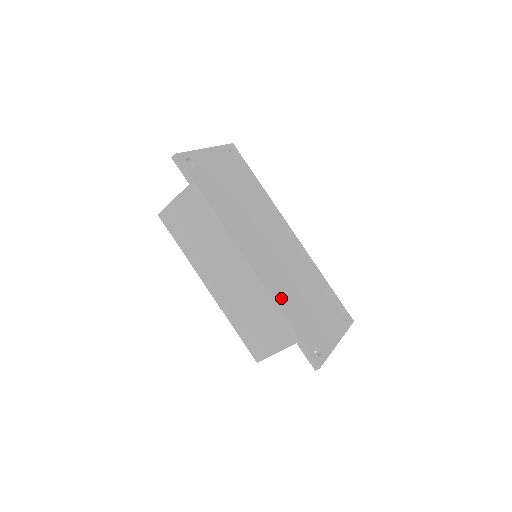
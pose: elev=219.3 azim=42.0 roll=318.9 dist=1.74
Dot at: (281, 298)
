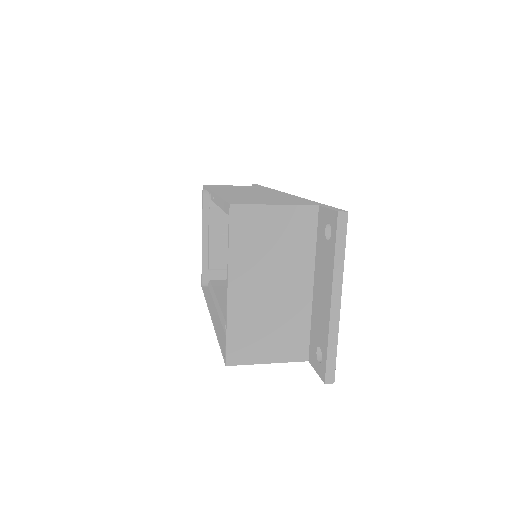
Dot at: occluded
